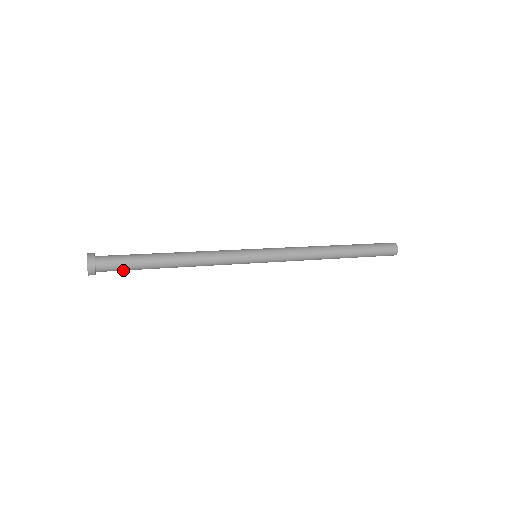
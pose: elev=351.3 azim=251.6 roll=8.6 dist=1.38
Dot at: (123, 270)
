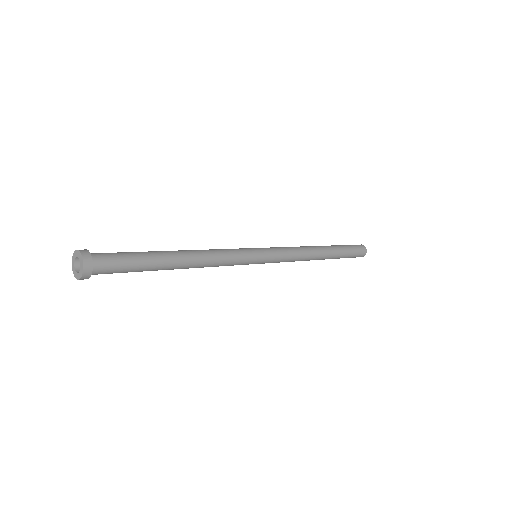
Dot at: (124, 269)
